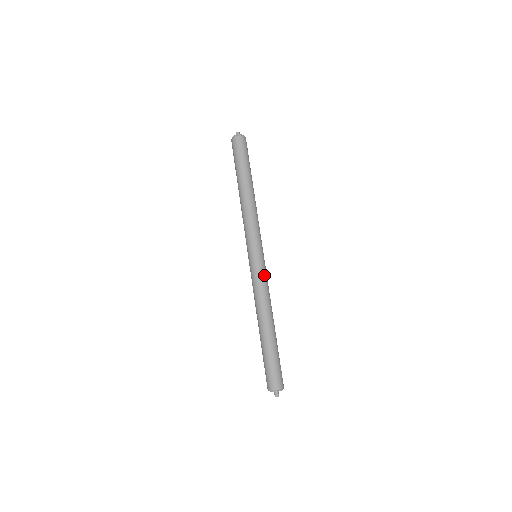
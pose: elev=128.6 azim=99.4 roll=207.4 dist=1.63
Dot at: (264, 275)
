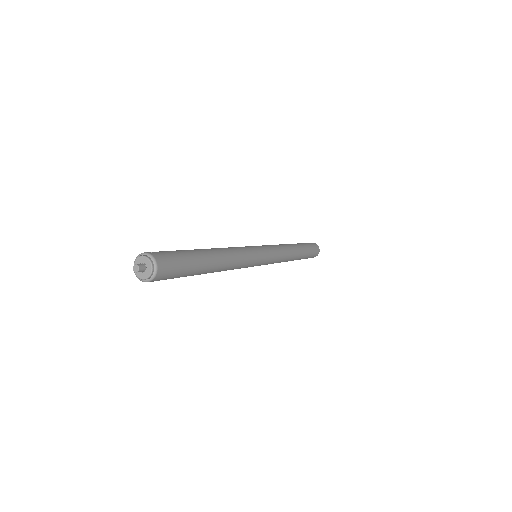
Dot at: (276, 255)
